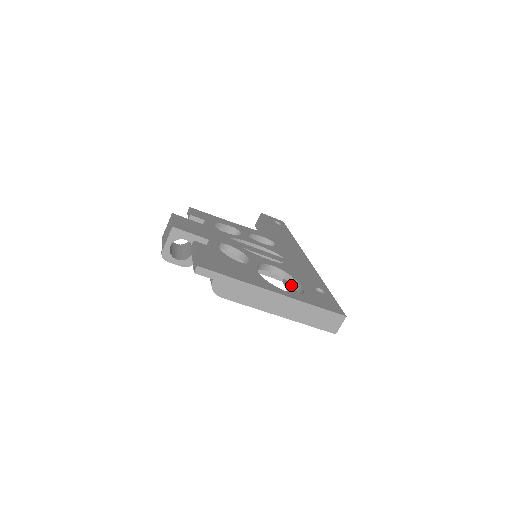
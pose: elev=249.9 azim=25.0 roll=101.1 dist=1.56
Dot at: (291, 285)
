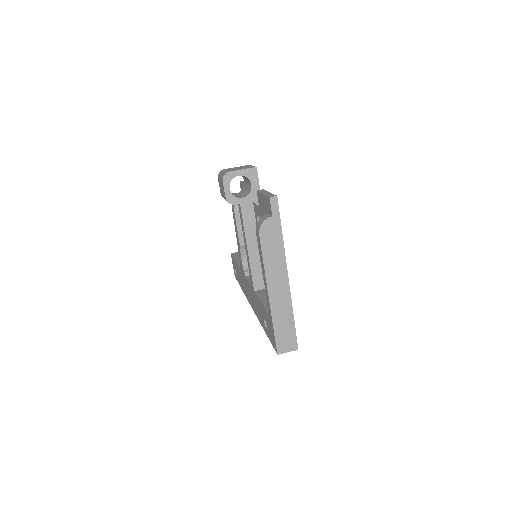
Dot at: occluded
